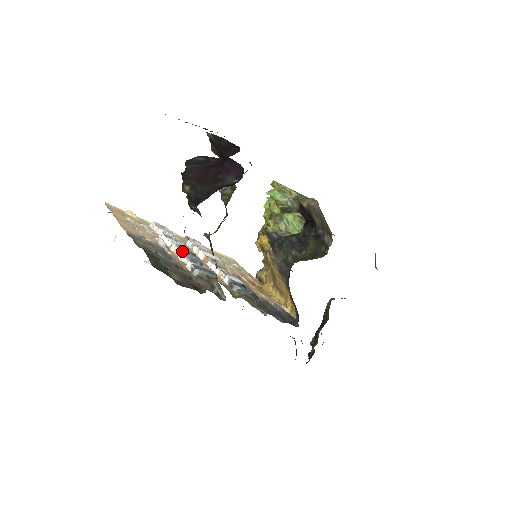
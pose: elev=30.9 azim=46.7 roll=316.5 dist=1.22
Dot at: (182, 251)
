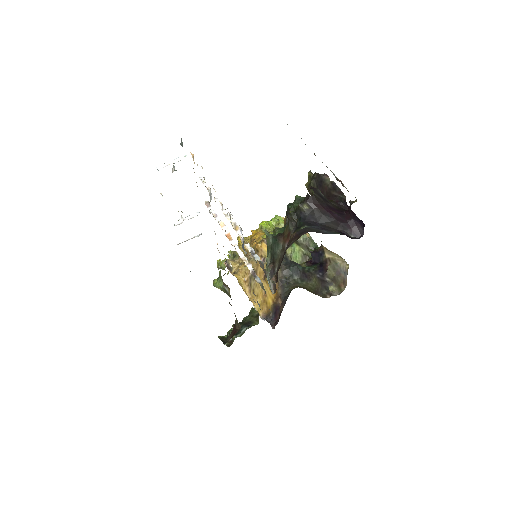
Dot at: occluded
